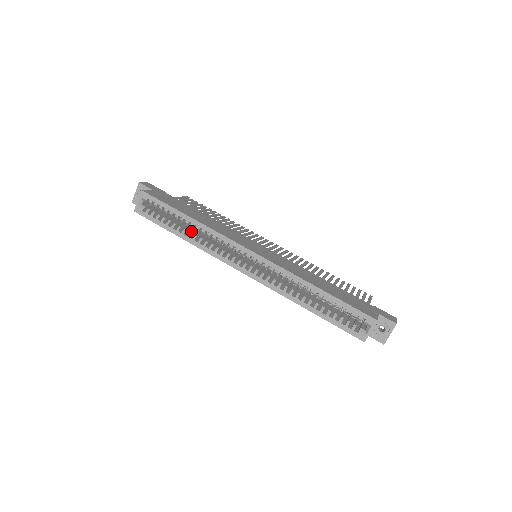
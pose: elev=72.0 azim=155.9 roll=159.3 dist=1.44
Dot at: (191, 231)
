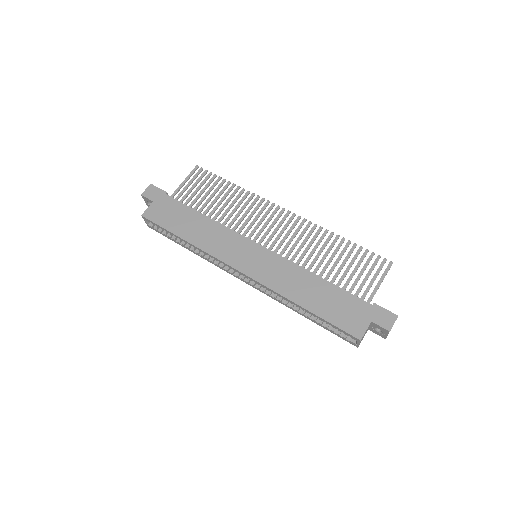
Dot at: occluded
